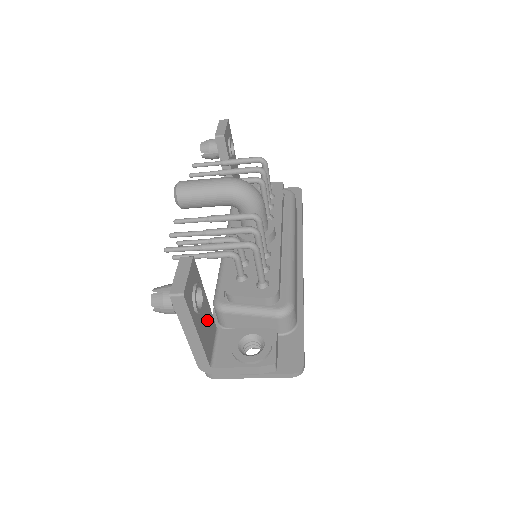
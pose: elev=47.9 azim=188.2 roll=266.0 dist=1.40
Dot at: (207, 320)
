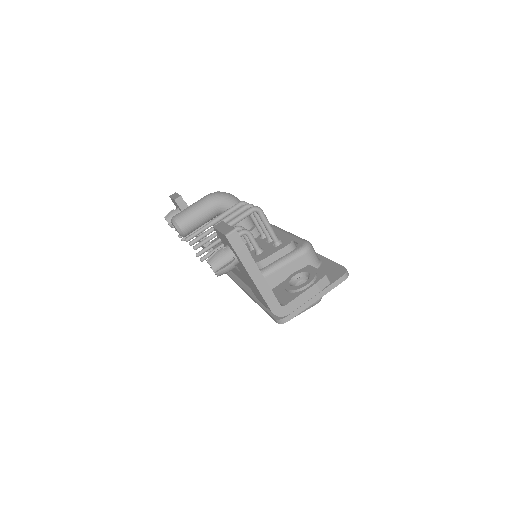
Dot at: occluded
